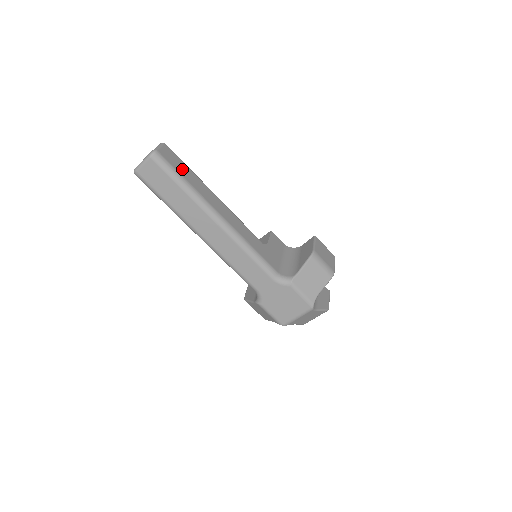
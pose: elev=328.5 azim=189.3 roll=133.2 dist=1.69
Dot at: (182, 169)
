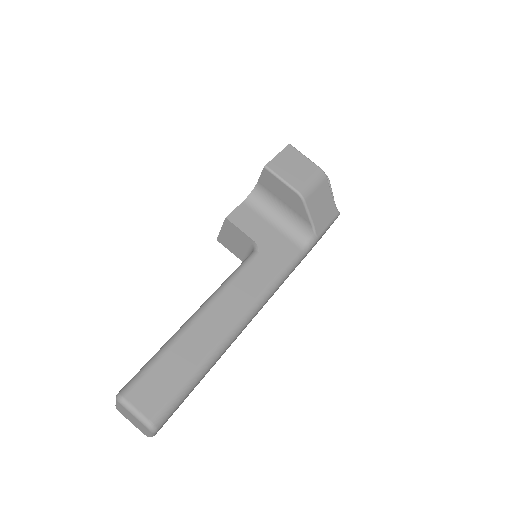
Dot at: (170, 376)
